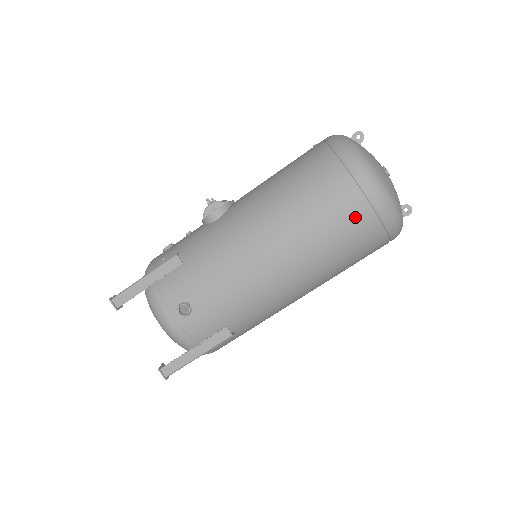
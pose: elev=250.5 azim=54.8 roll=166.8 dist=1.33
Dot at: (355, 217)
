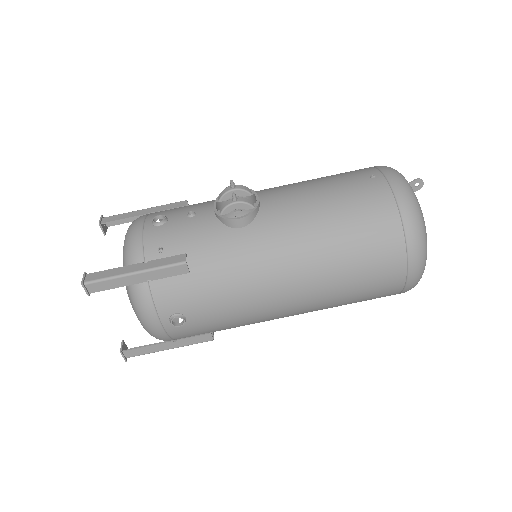
Dot at: (386, 288)
